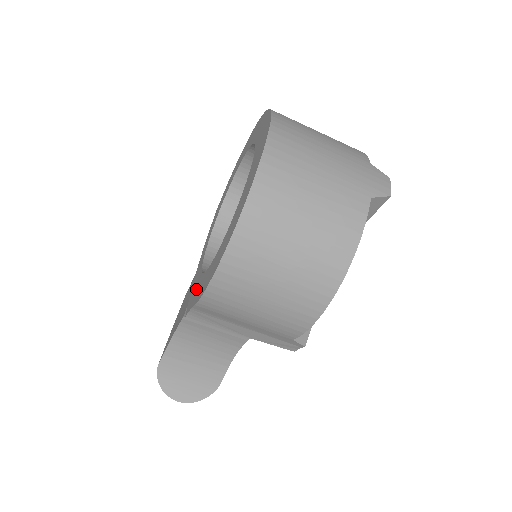
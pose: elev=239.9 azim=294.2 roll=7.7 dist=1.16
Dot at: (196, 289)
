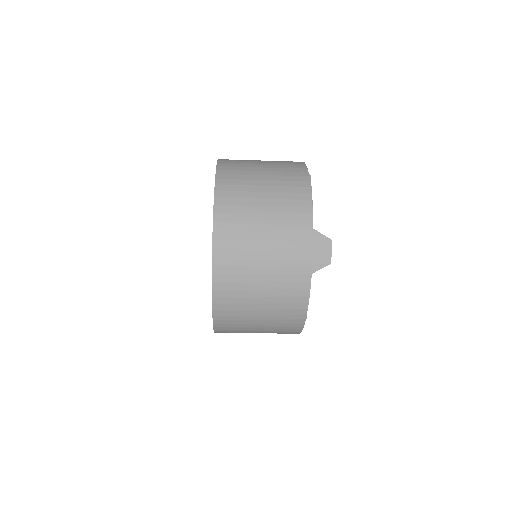
Dot at: occluded
